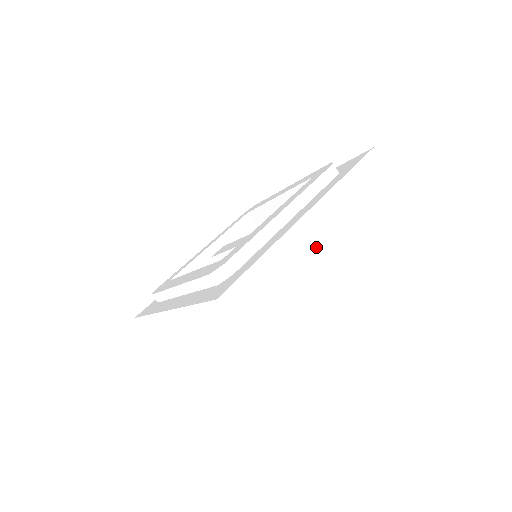
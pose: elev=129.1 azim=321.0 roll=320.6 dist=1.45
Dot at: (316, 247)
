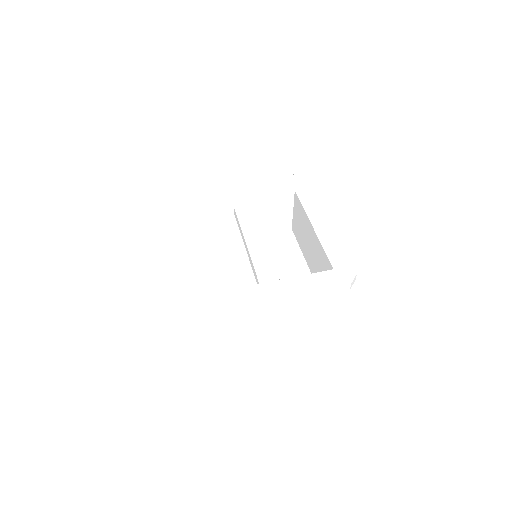
Dot at: (270, 340)
